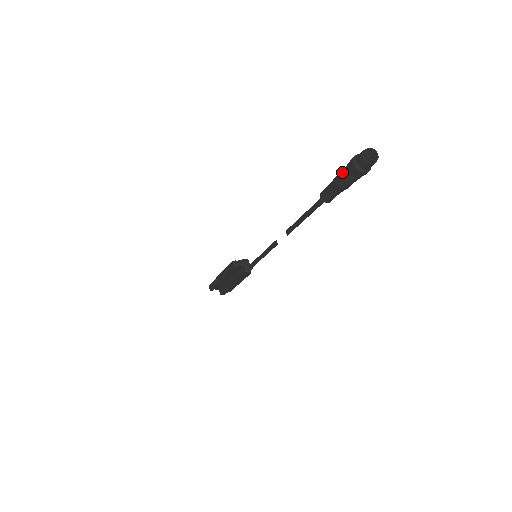
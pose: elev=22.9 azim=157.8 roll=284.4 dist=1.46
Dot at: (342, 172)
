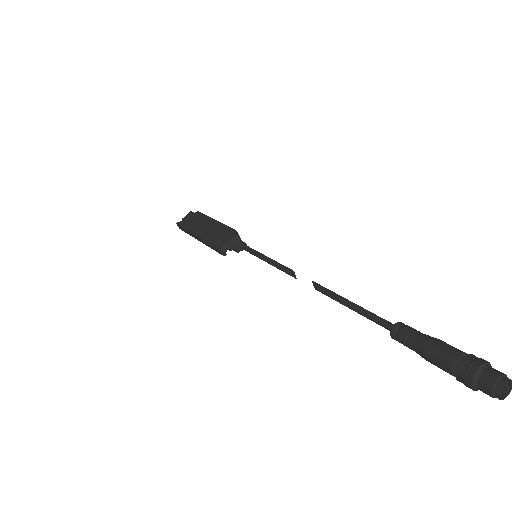
Dot at: (444, 367)
